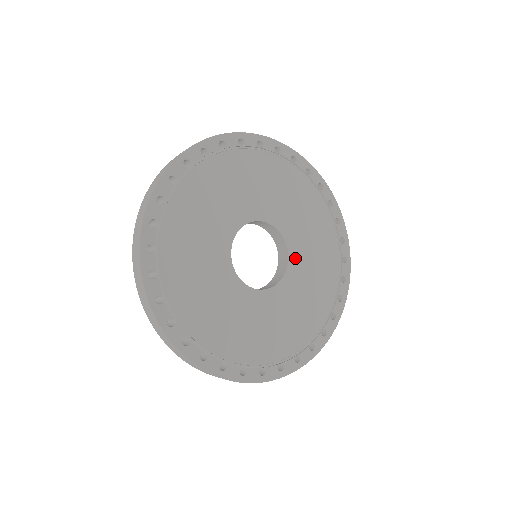
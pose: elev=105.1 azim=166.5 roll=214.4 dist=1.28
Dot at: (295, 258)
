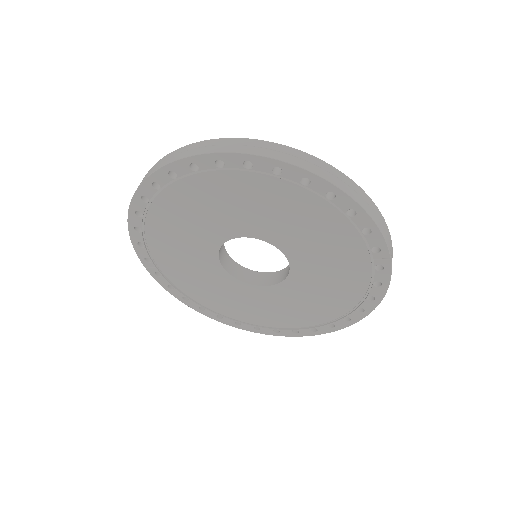
Dot at: (293, 253)
